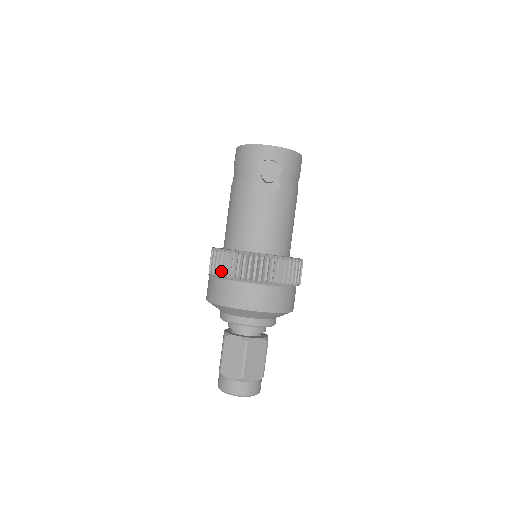
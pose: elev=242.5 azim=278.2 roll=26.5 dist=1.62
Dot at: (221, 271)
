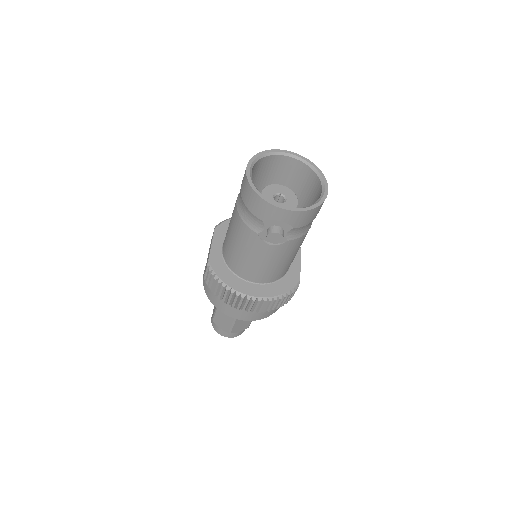
Dot at: (214, 292)
